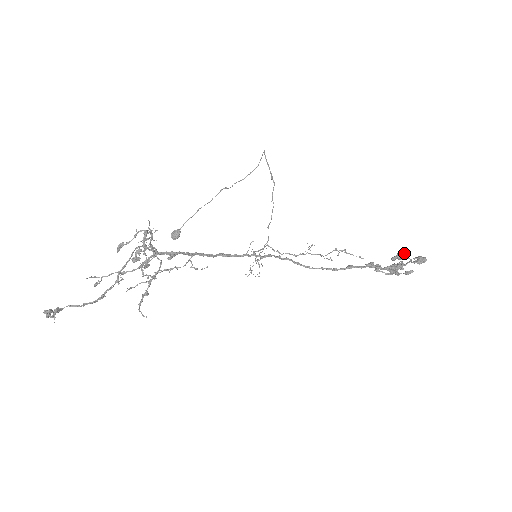
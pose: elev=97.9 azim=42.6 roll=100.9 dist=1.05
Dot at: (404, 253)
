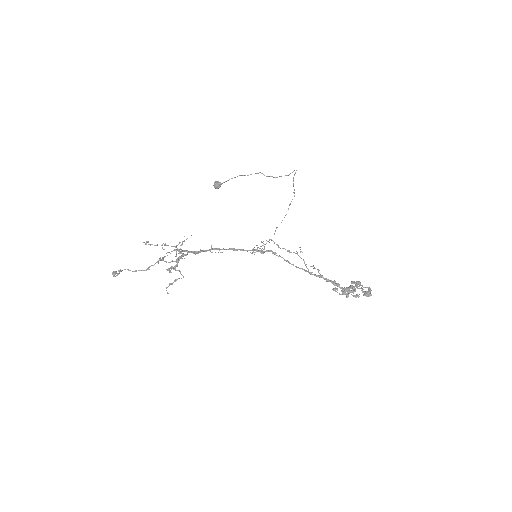
Dot at: (360, 284)
